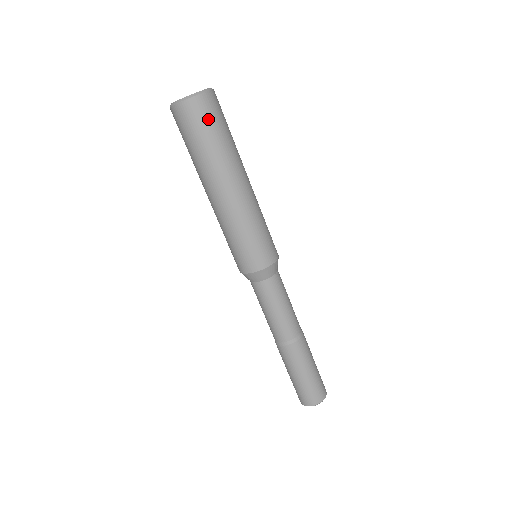
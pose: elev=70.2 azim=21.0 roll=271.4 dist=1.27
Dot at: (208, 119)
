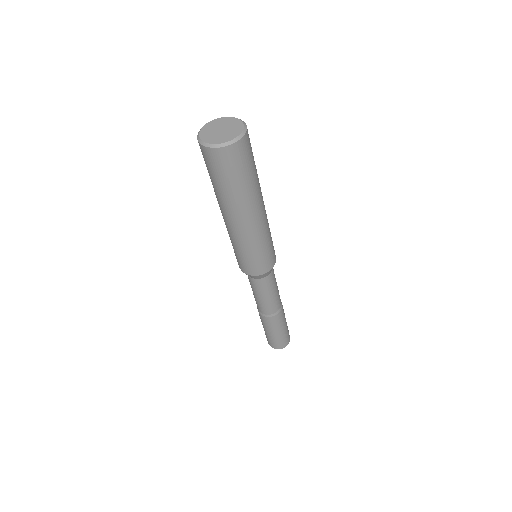
Dot at: (239, 164)
